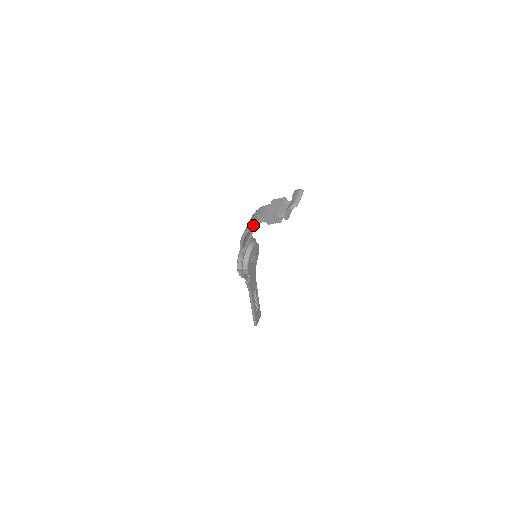
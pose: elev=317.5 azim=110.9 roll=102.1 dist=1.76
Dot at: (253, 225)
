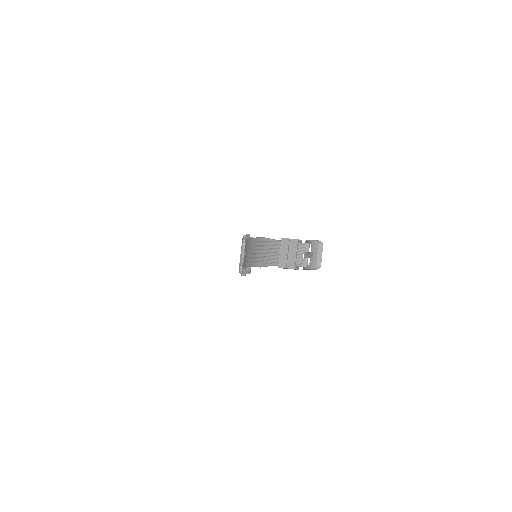
Dot at: (264, 266)
